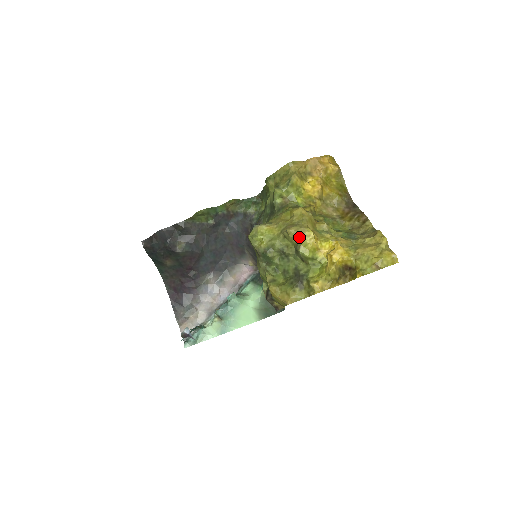
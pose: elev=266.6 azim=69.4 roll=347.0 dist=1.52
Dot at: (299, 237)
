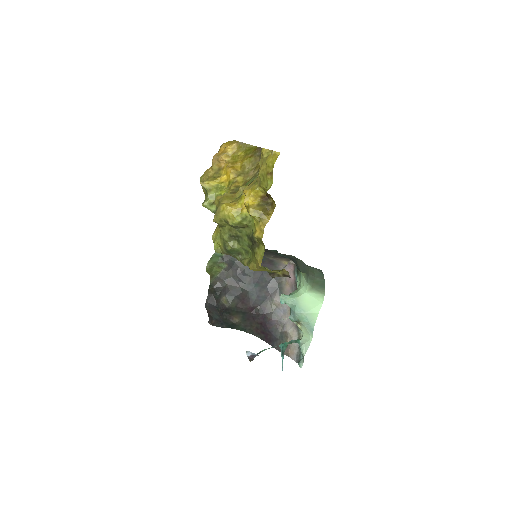
Dot at: (221, 217)
